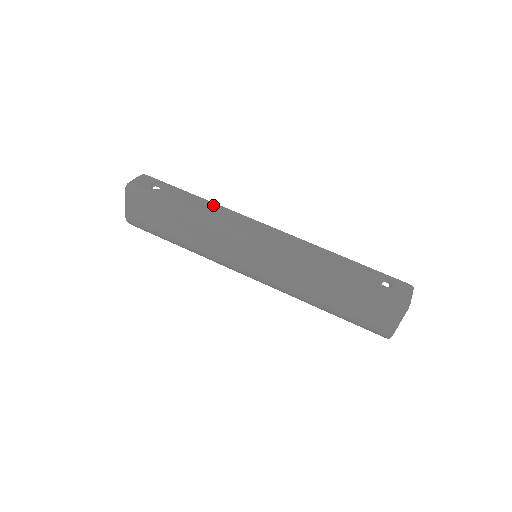
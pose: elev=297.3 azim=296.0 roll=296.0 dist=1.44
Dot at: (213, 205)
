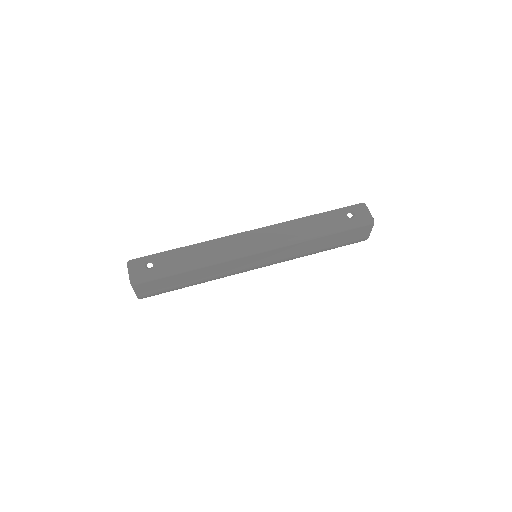
Dot at: (201, 246)
